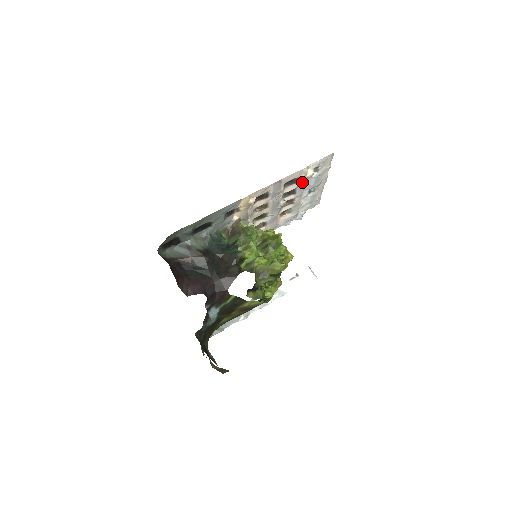
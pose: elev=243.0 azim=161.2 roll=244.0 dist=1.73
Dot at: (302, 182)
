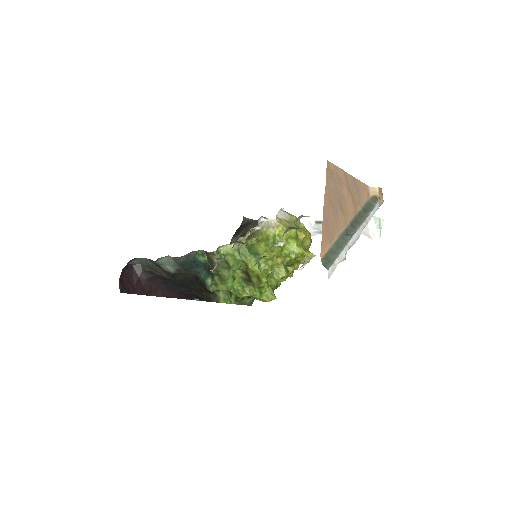
Dot at: occluded
